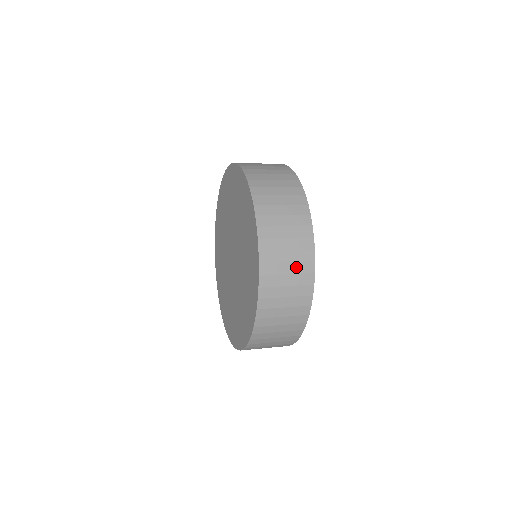
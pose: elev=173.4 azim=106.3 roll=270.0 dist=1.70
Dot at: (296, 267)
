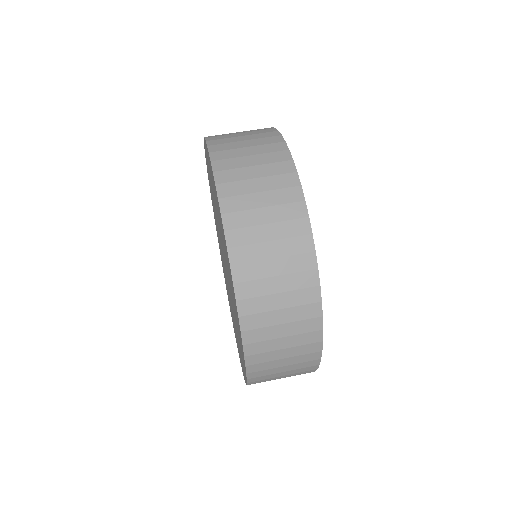
Dot at: occluded
